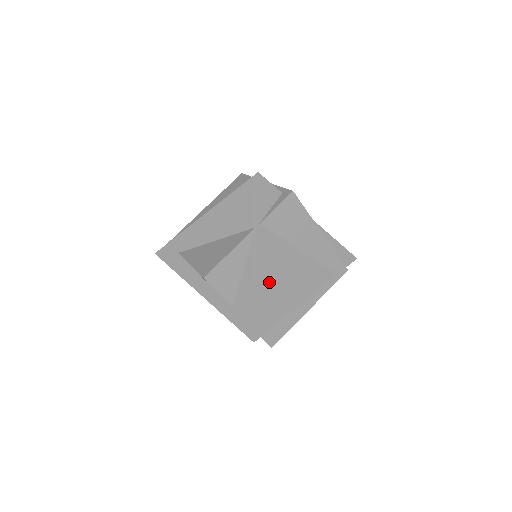
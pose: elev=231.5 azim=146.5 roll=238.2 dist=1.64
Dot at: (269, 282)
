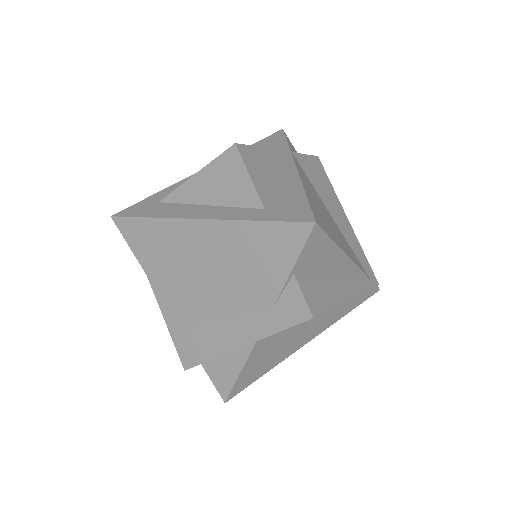
Dot at: (313, 198)
